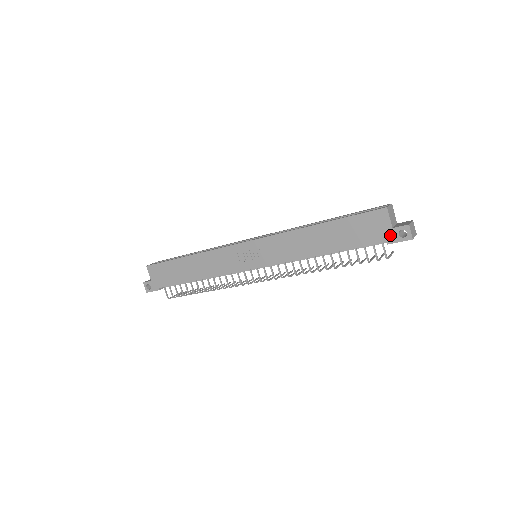
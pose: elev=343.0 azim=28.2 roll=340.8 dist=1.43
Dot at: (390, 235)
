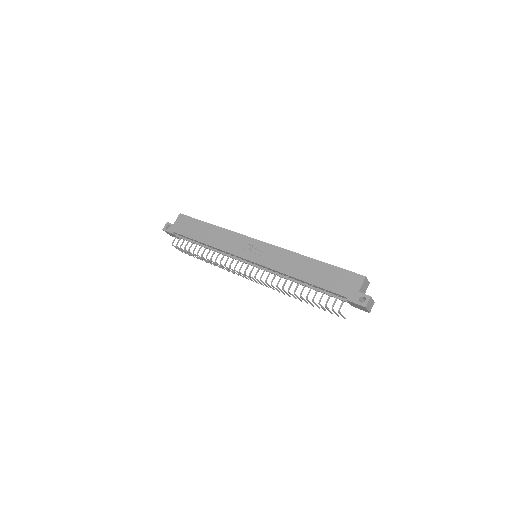
Dot at: (354, 295)
